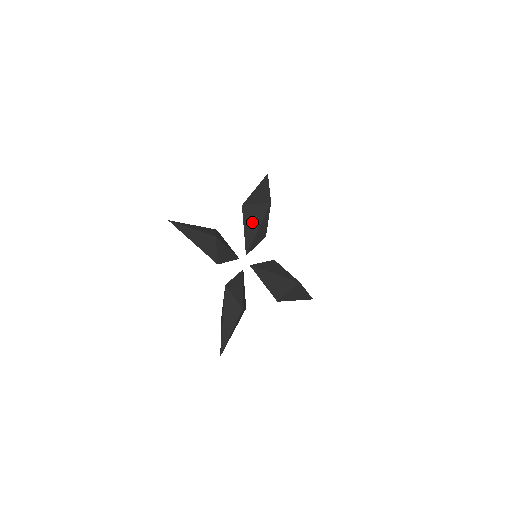
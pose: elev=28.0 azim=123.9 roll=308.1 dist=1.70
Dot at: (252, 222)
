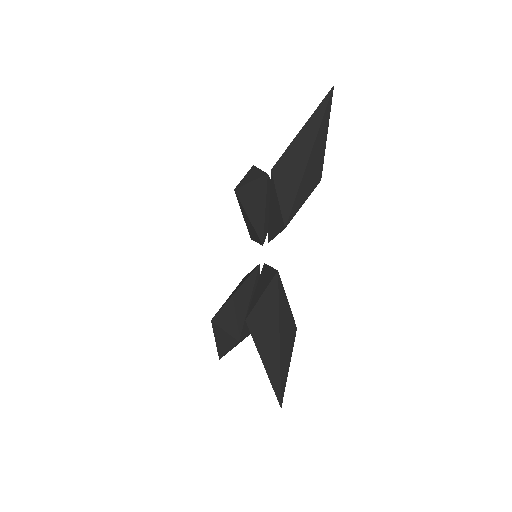
Dot at: occluded
